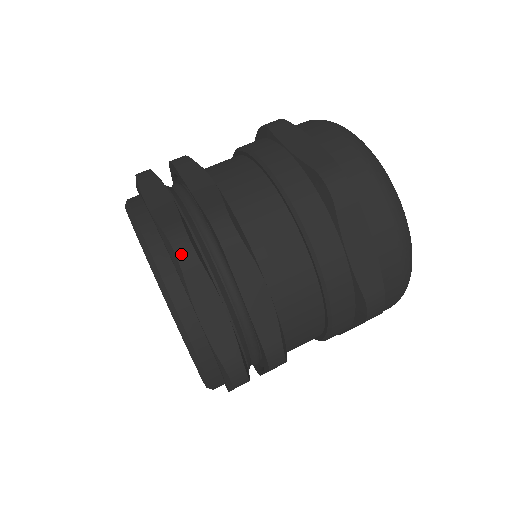
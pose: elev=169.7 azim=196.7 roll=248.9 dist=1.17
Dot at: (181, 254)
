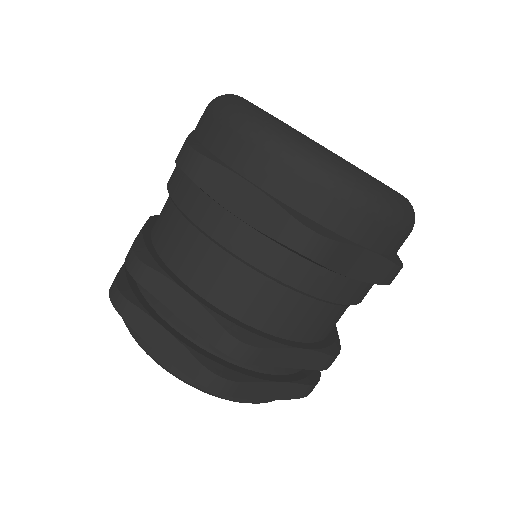
Dot at: (114, 300)
